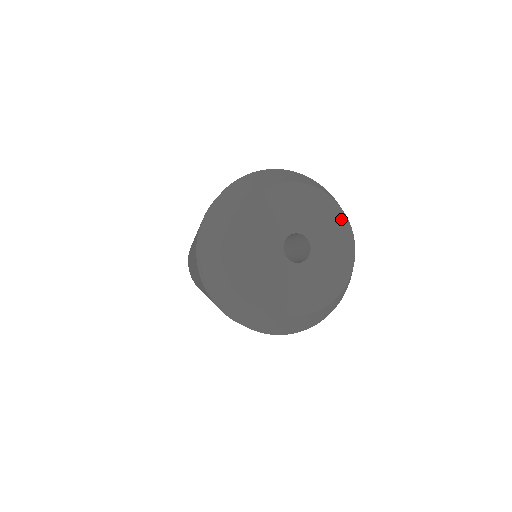
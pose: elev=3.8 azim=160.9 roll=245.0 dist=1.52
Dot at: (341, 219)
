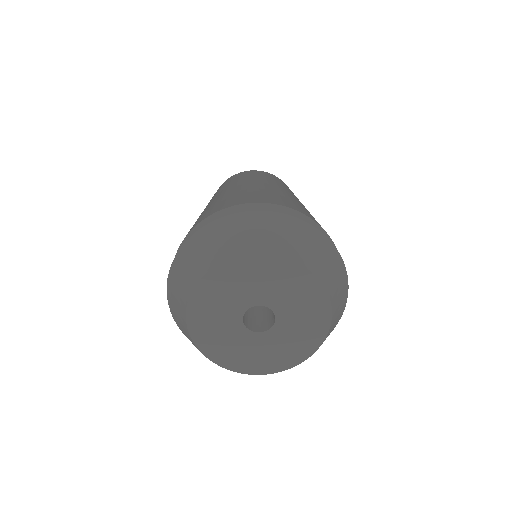
Dot at: (308, 279)
